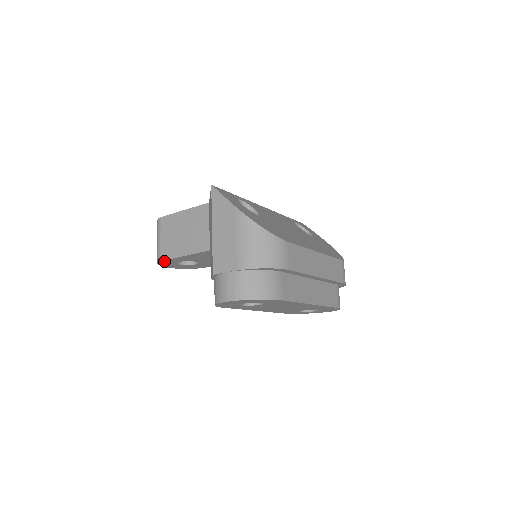
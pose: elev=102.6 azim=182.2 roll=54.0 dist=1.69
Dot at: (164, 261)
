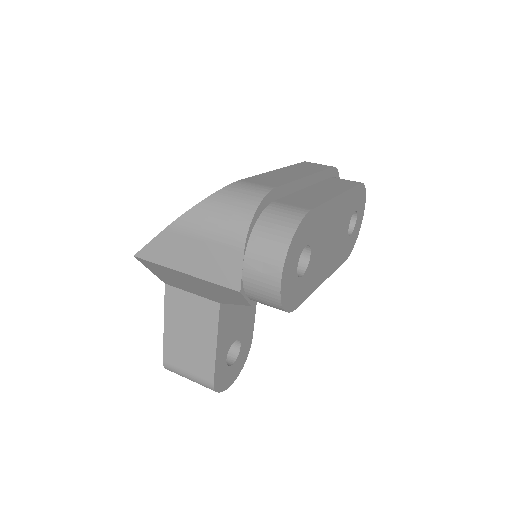
Dot at: (216, 380)
